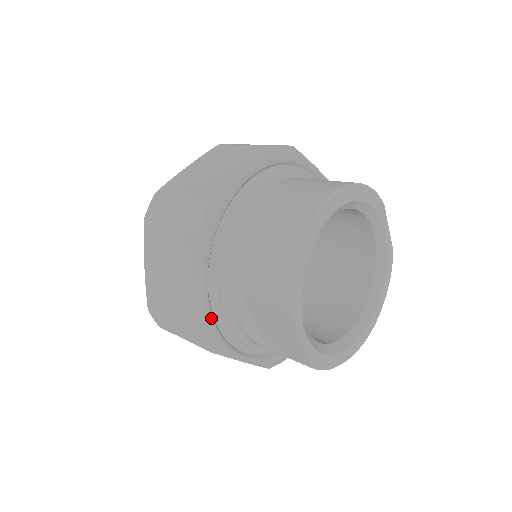
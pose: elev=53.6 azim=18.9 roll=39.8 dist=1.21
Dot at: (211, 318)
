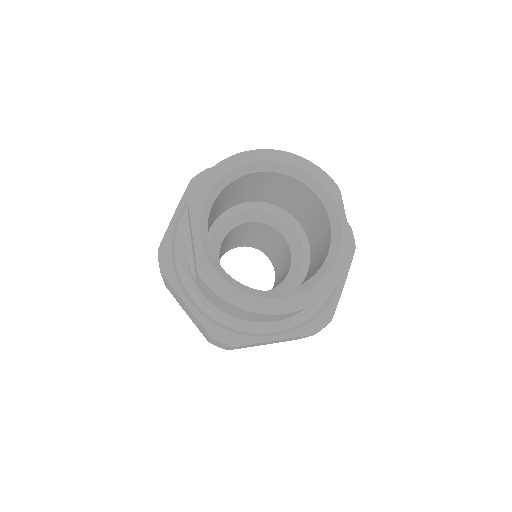
Dot at: (171, 242)
